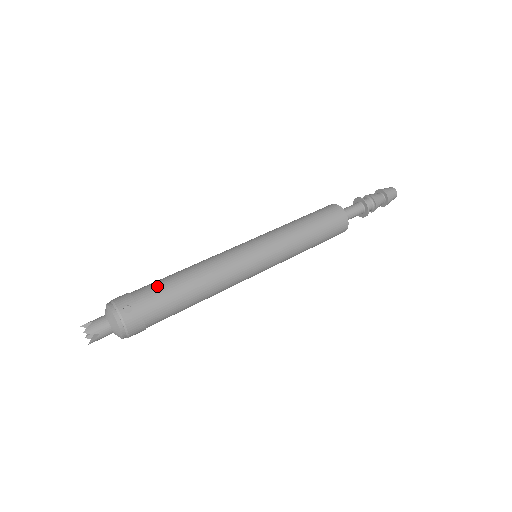
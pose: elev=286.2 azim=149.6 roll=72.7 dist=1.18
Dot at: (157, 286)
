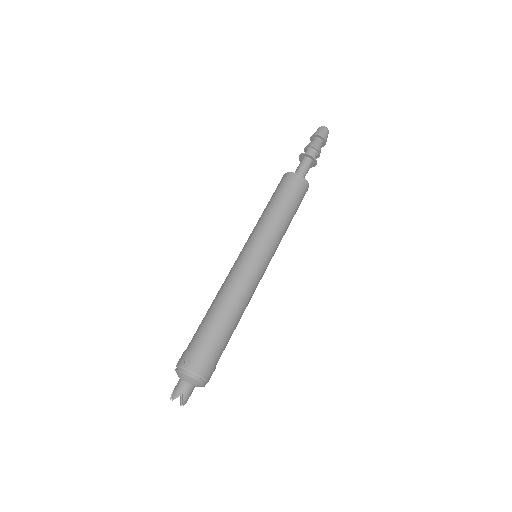
Dot at: (198, 331)
